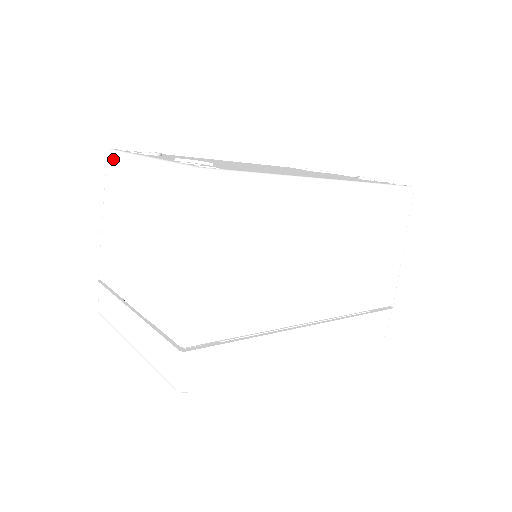
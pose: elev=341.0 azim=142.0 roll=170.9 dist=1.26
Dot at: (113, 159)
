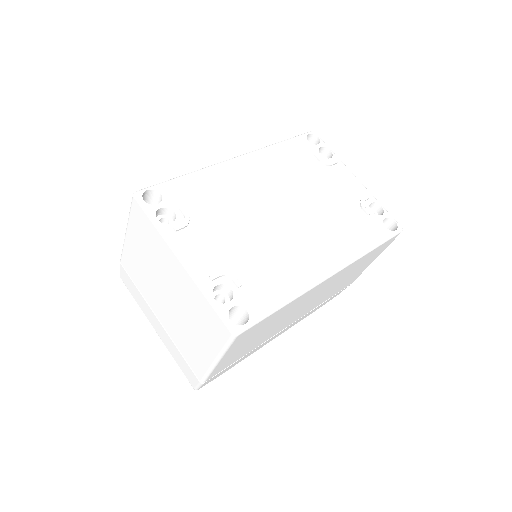
Dot at: (141, 212)
